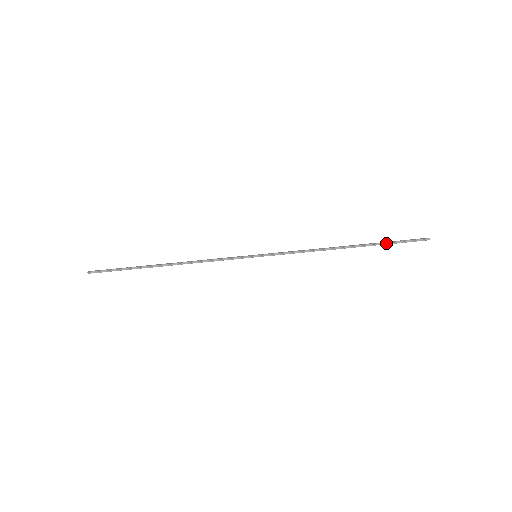
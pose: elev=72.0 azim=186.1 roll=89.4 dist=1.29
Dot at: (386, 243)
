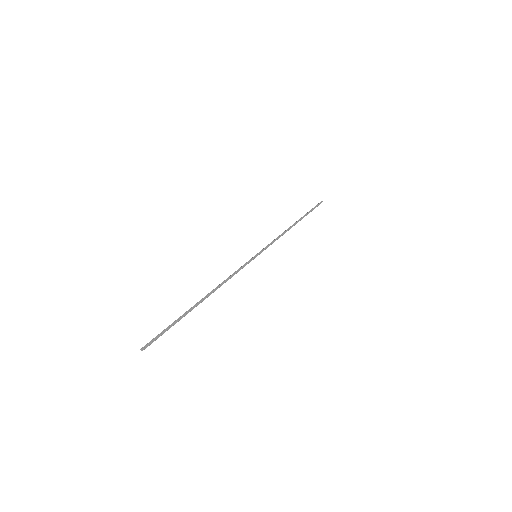
Dot at: occluded
